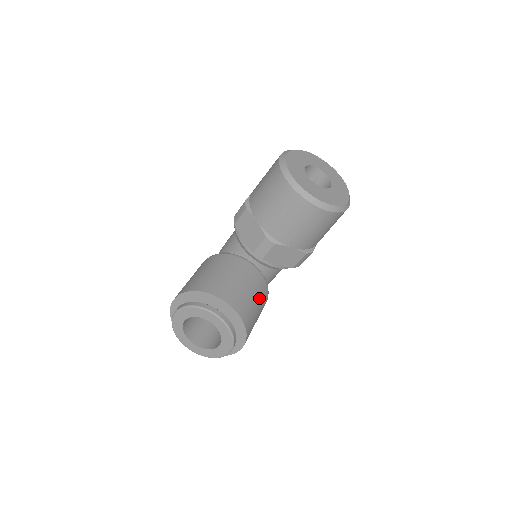
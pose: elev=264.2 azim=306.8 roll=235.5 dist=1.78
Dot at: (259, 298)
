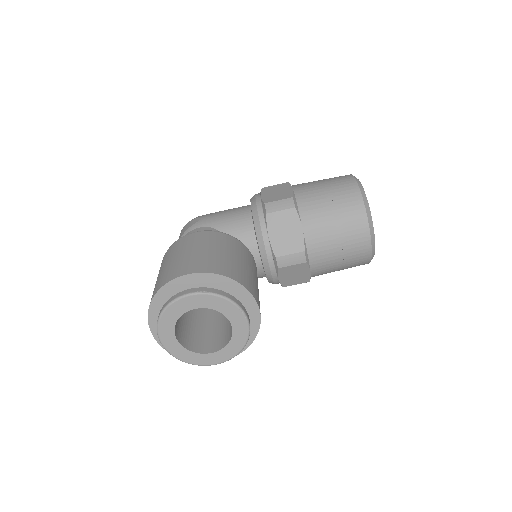
Dot at: occluded
